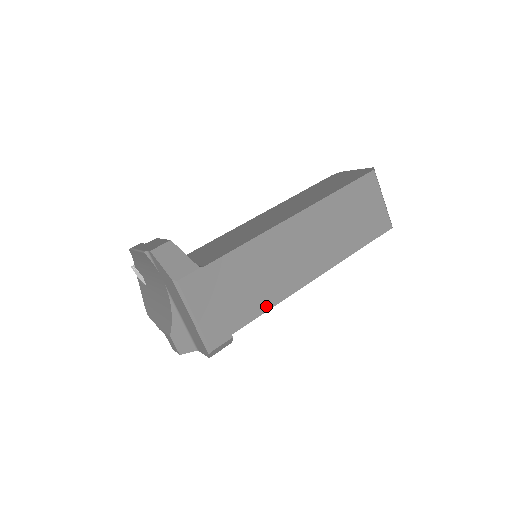
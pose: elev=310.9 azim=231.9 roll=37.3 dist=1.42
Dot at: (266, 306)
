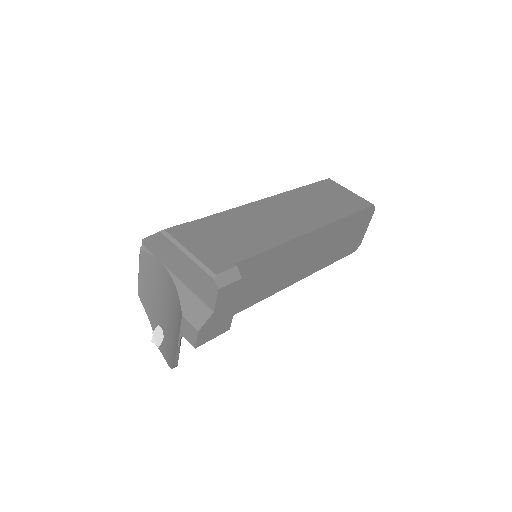
Dot at: (266, 247)
